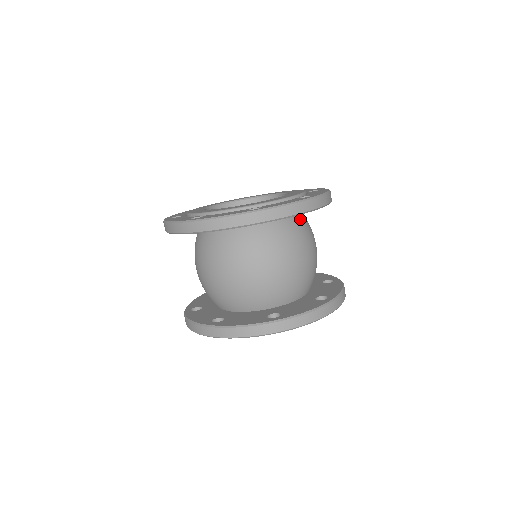
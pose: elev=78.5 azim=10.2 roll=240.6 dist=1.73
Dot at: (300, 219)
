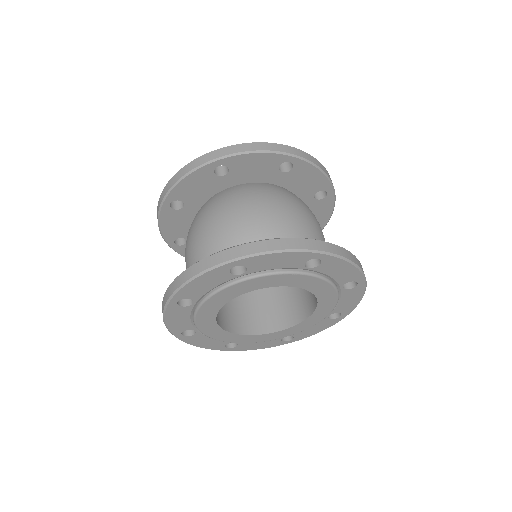
Dot at: (289, 192)
